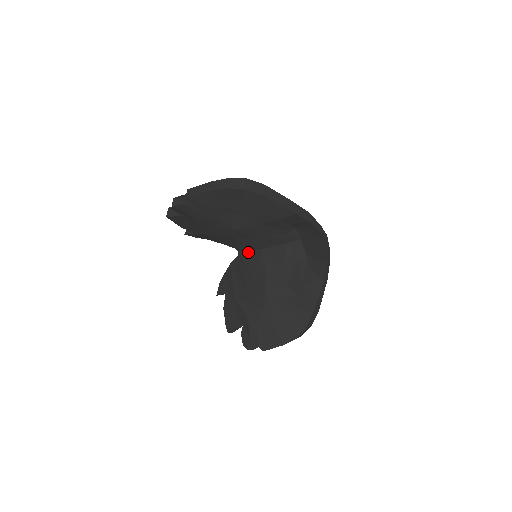
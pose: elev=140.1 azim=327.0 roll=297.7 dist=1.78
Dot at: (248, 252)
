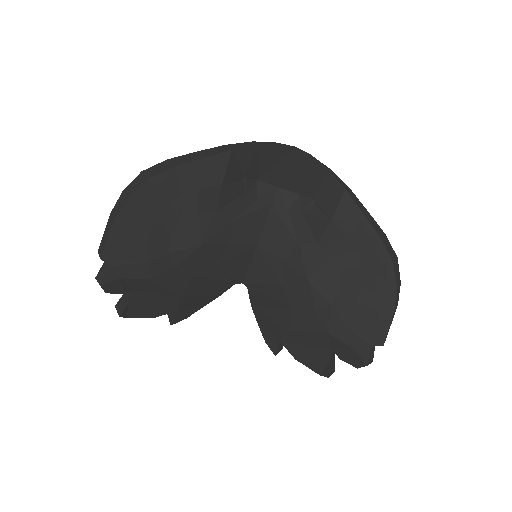
Dot at: (250, 269)
